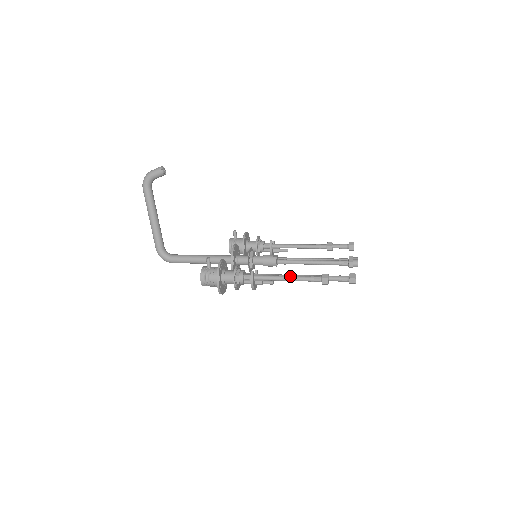
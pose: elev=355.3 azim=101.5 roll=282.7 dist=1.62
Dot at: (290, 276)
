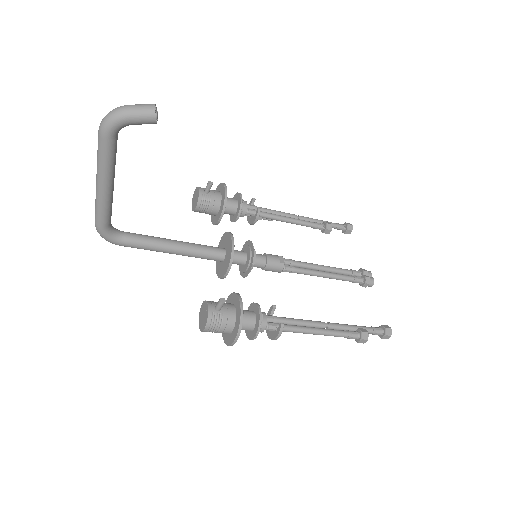
Dot at: (325, 331)
